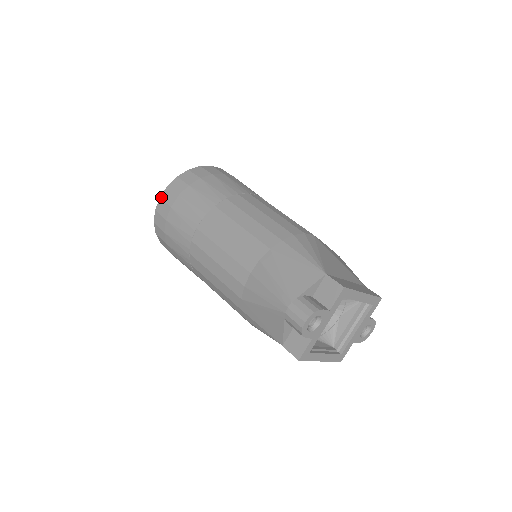
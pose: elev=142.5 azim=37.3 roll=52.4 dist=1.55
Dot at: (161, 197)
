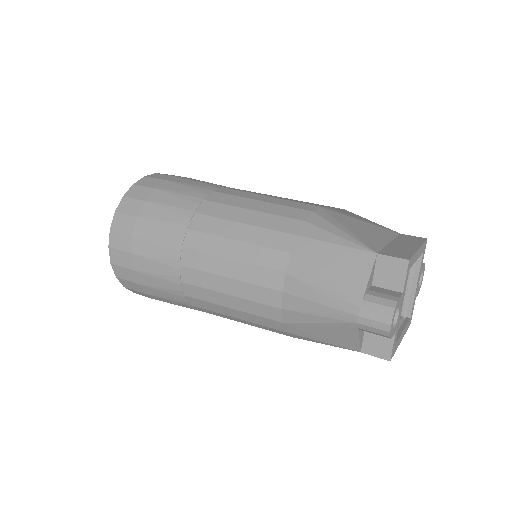
Dot at: (110, 246)
